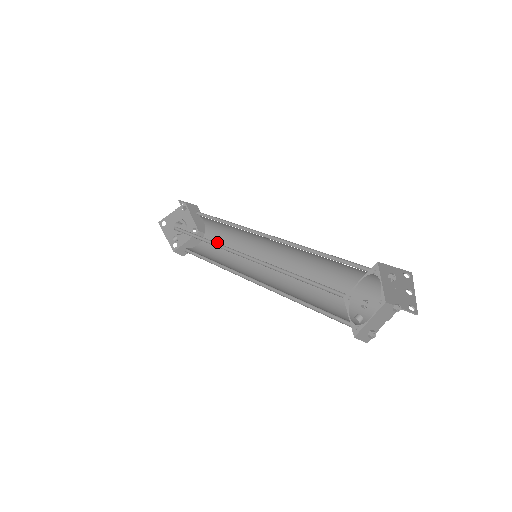
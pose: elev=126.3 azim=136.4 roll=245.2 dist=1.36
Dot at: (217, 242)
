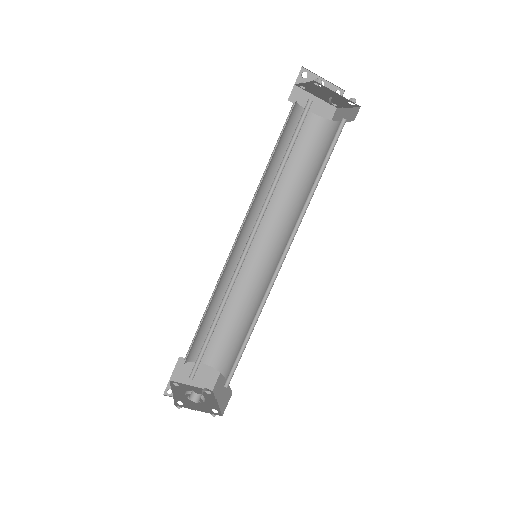
Dot at: (231, 346)
